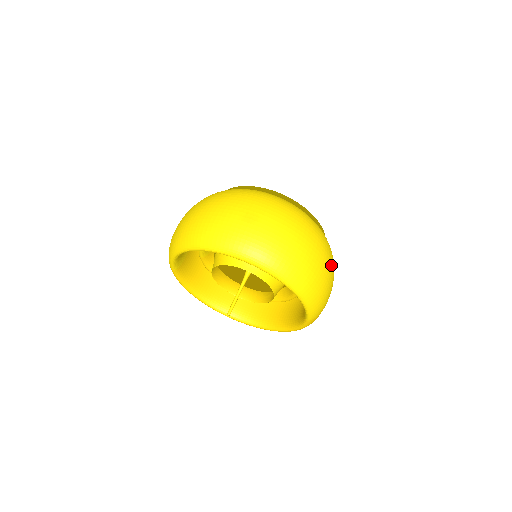
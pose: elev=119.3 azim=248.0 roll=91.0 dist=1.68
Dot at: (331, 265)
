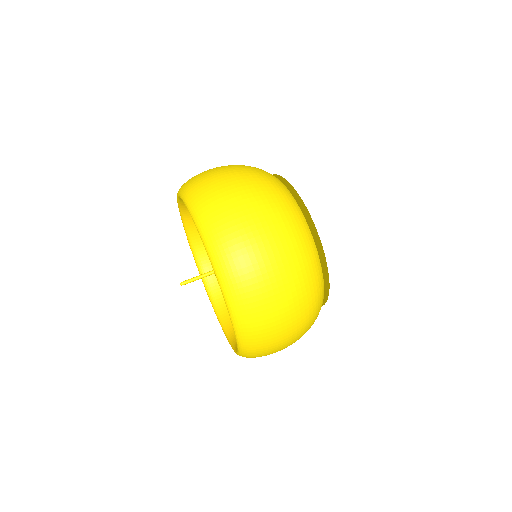
Dot at: (297, 334)
